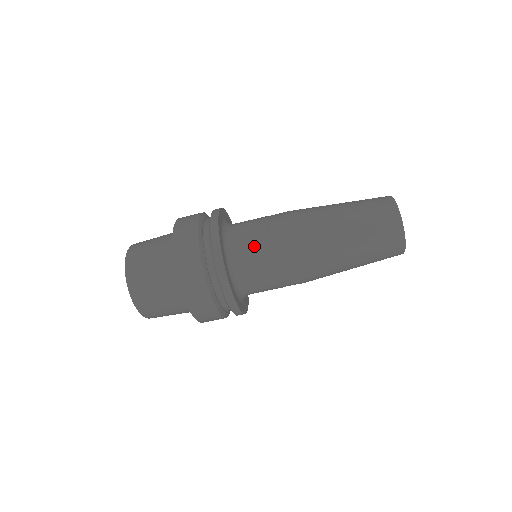
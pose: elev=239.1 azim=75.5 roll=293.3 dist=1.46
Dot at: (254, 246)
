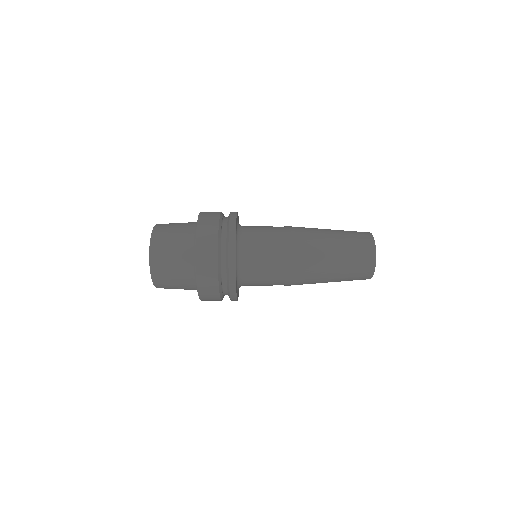
Dot at: (260, 284)
